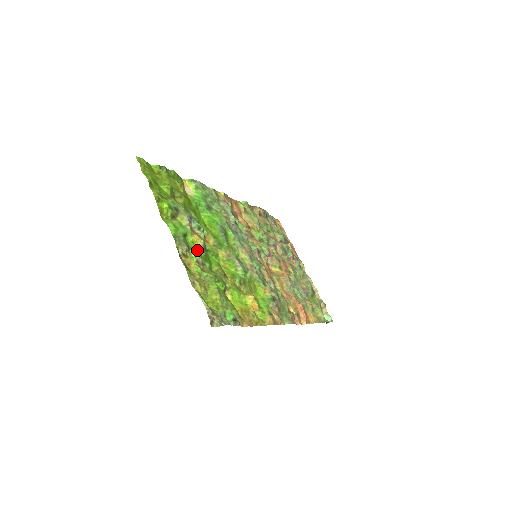
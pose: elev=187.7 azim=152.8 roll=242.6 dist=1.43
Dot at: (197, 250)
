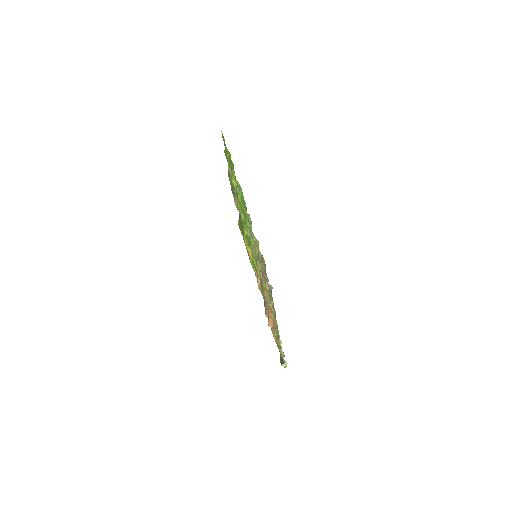
Dot at: occluded
